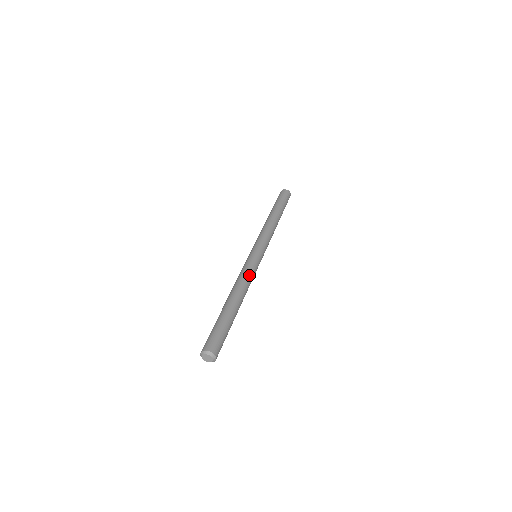
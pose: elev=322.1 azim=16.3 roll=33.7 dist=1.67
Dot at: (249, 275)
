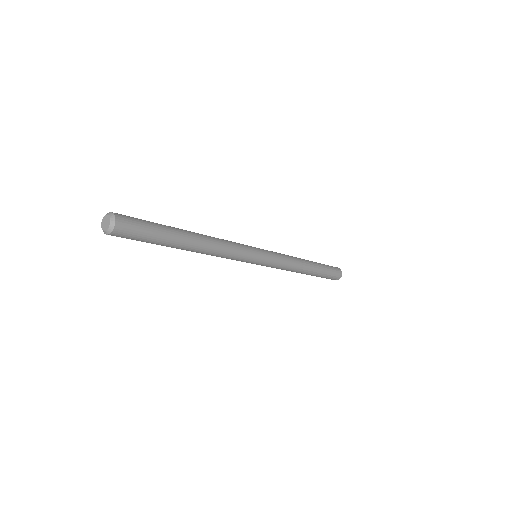
Dot at: occluded
